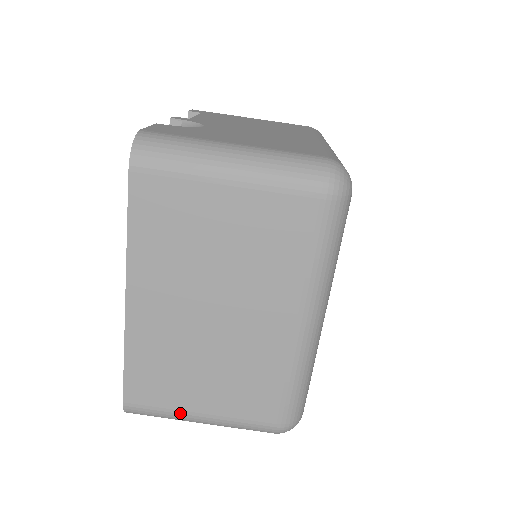
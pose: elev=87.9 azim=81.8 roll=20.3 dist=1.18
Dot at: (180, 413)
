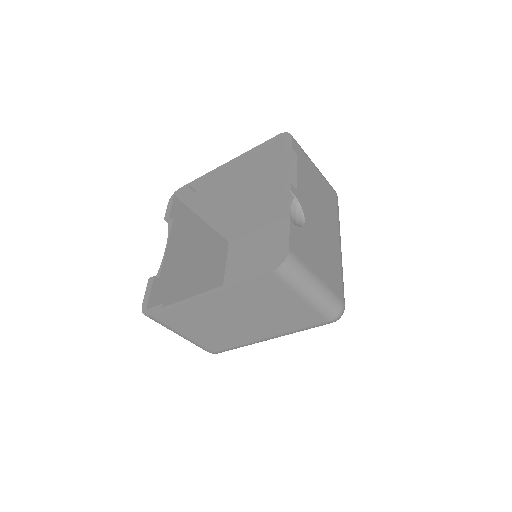
Dot at: (174, 330)
